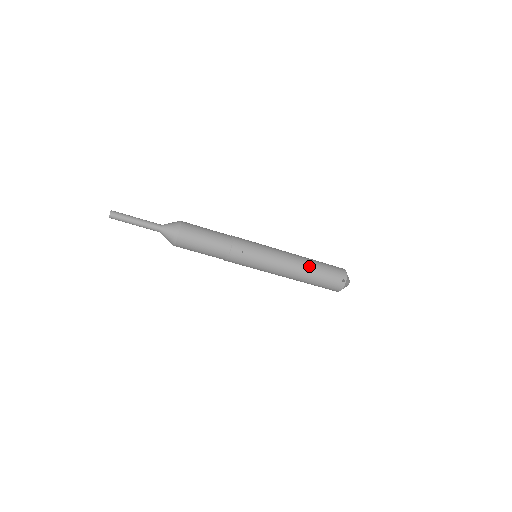
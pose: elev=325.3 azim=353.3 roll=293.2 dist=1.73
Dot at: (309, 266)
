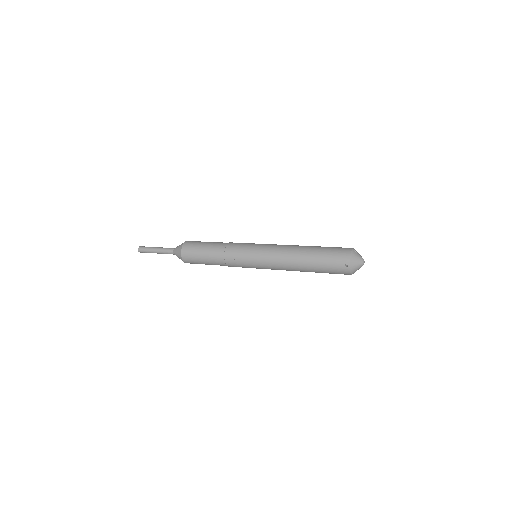
Dot at: (303, 258)
